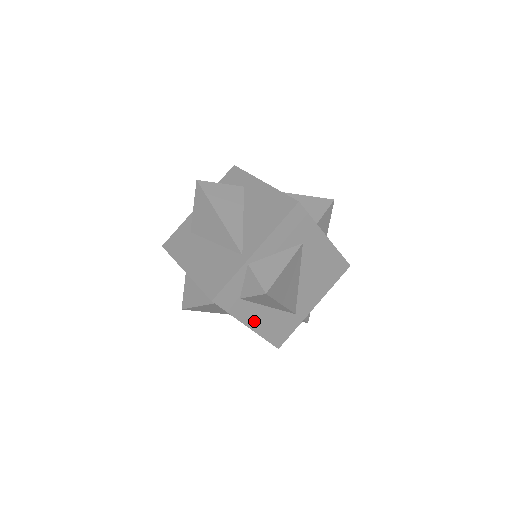
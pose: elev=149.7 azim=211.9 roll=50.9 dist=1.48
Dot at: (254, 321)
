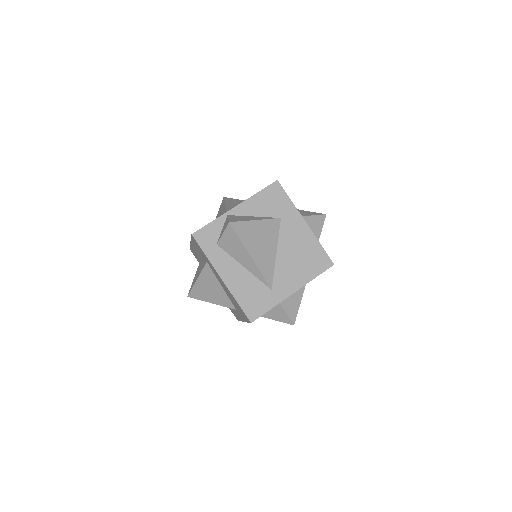
Dot at: (228, 275)
